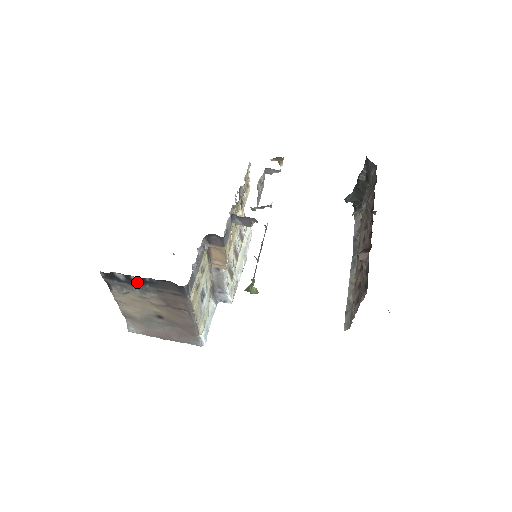
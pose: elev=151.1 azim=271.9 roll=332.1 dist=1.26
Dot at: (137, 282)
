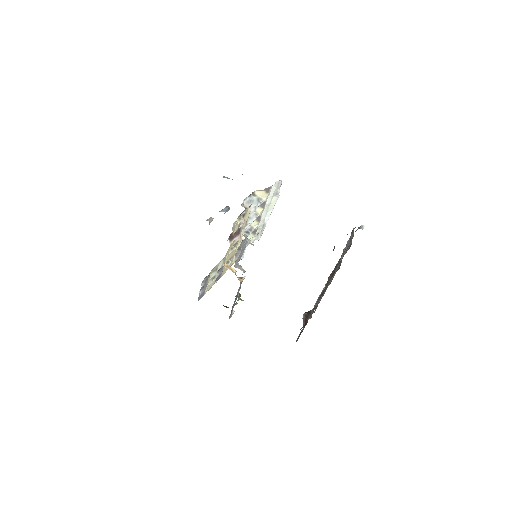
Dot at: occluded
